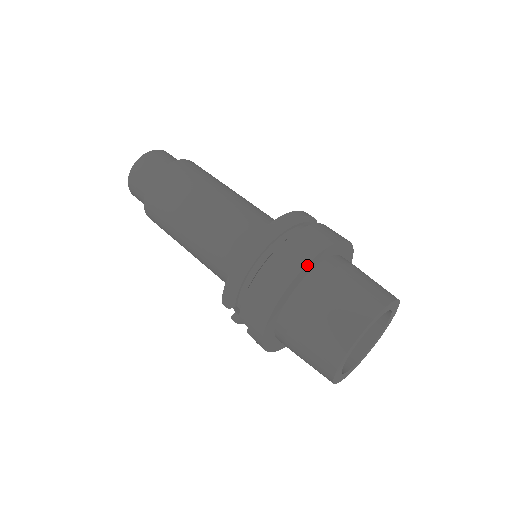
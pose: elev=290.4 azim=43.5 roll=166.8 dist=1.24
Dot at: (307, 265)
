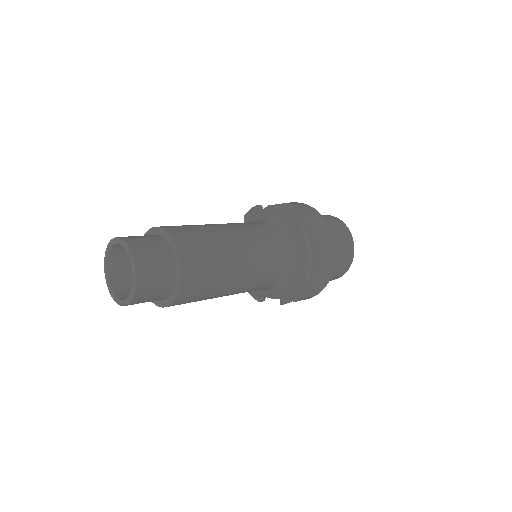
Dot at: (334, 251)
